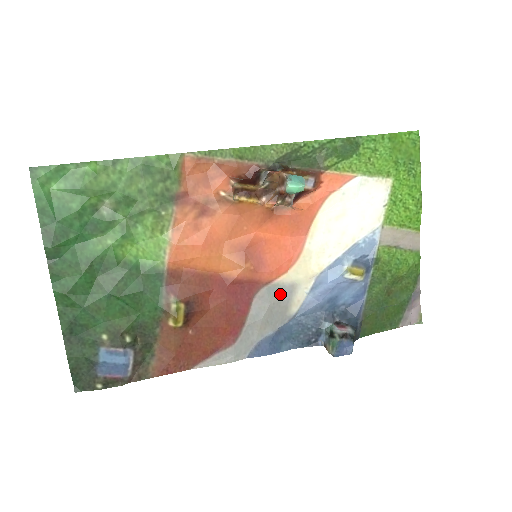
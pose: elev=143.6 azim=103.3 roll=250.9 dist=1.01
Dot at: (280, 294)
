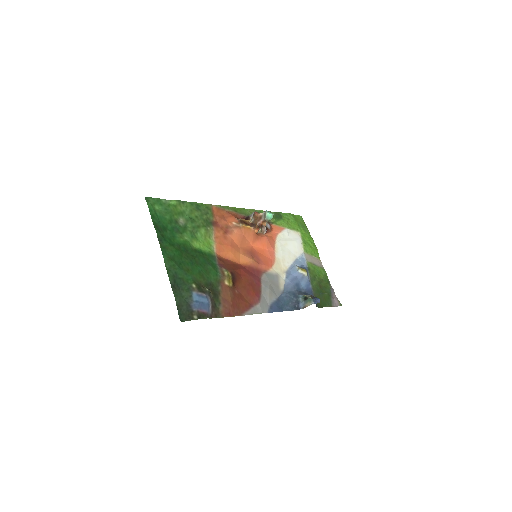
Dot at: (273, 278)
